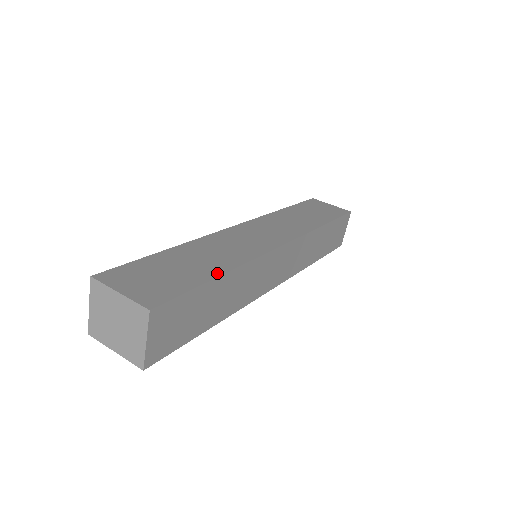
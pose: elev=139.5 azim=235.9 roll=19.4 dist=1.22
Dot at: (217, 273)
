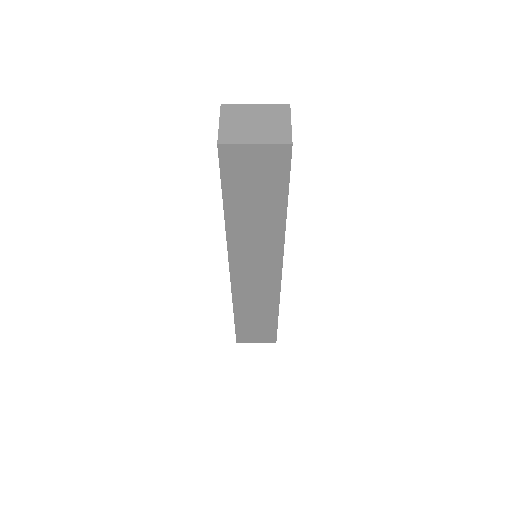
Dot at: occluded
